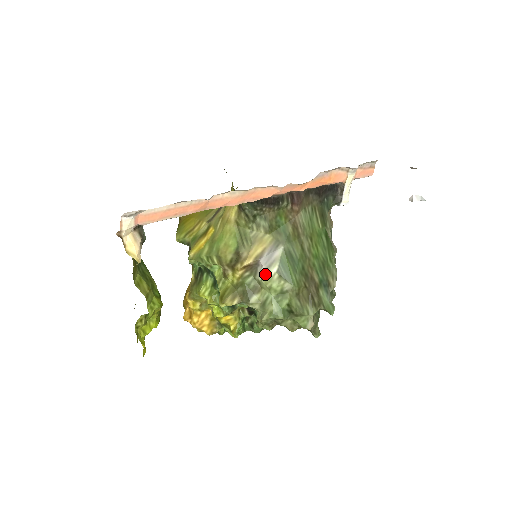
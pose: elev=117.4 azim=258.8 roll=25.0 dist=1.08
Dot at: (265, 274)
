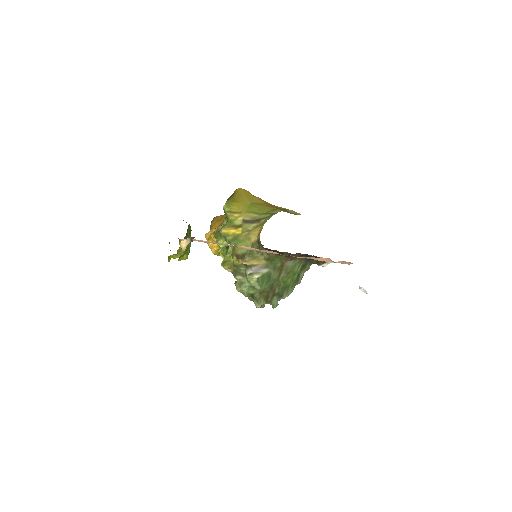
Dot at: (251, 274)
